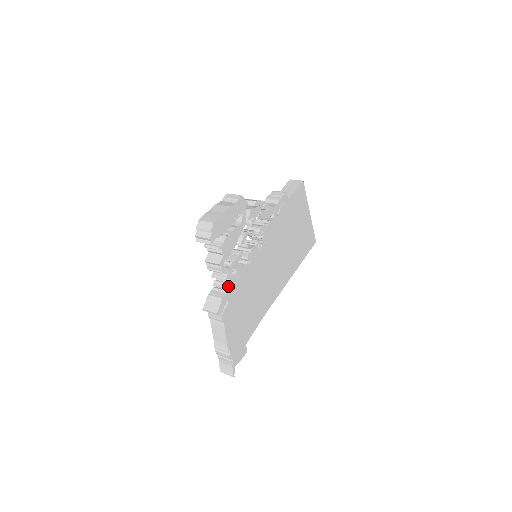
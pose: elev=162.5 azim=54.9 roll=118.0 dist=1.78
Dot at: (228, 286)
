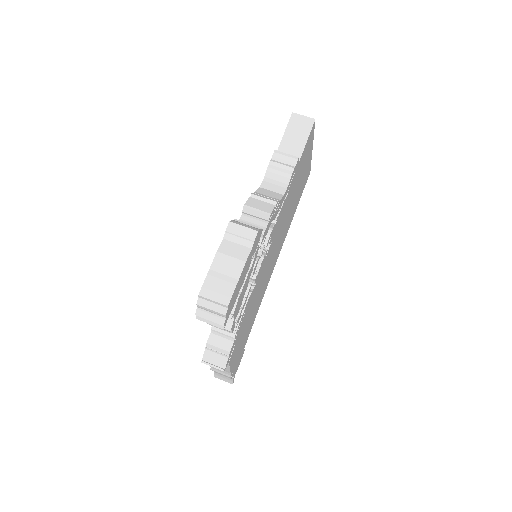
Dot at: (236, 333)
